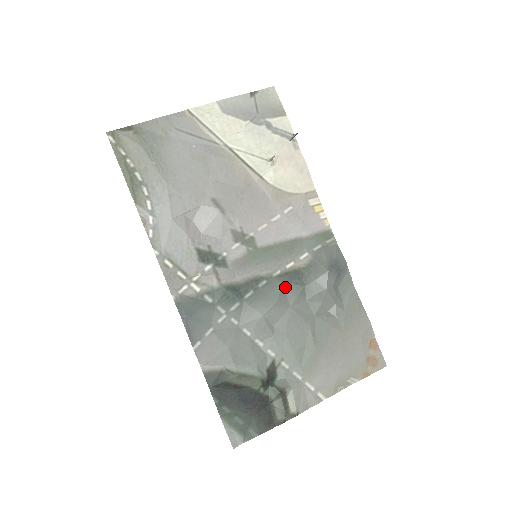
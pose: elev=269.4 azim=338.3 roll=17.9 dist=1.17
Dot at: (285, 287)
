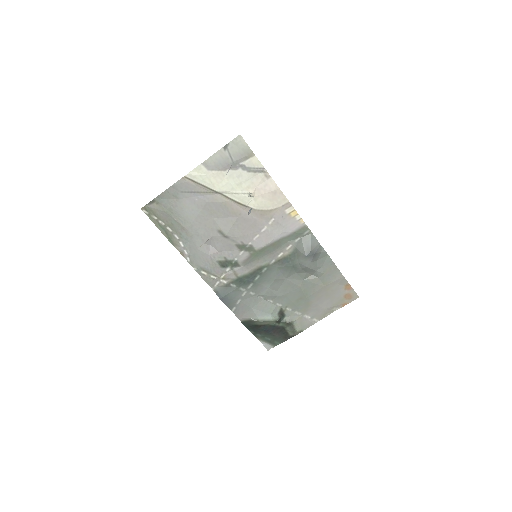
Dot at: (280, 269)
